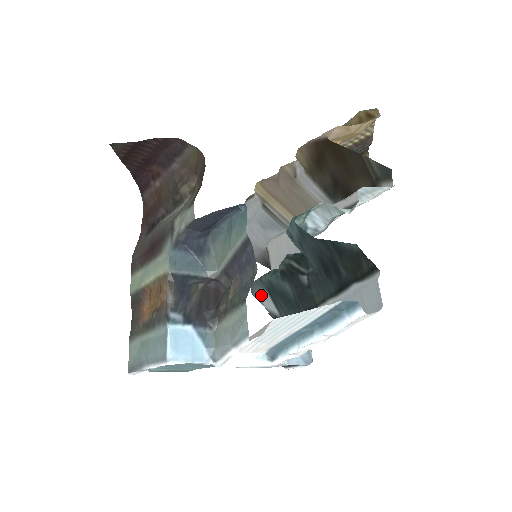
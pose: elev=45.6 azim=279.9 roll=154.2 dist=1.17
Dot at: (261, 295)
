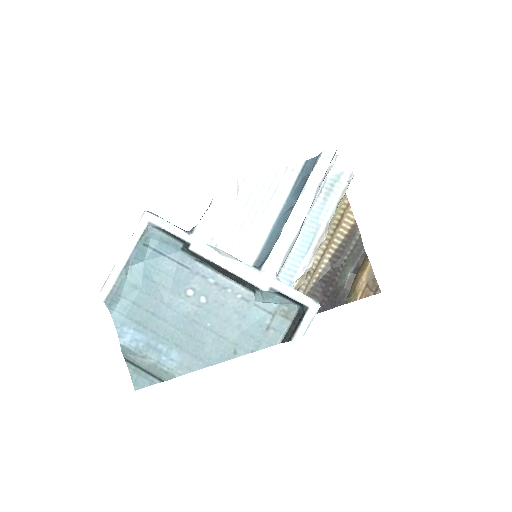
Dot at: occluded
